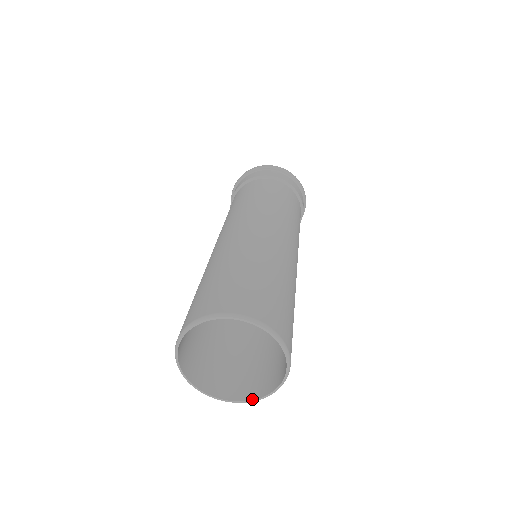
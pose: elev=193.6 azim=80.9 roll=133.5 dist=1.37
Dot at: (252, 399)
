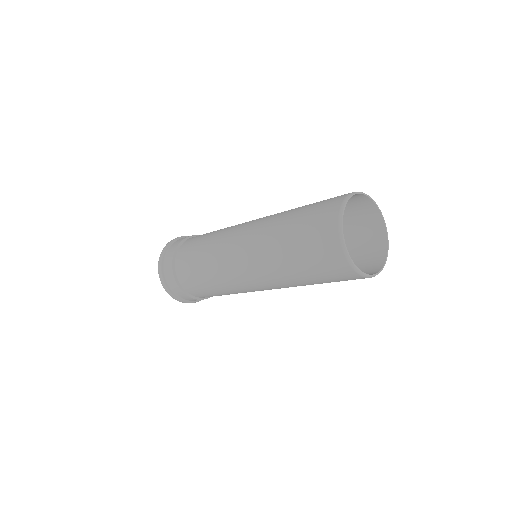
Dot at: (366, 274)
